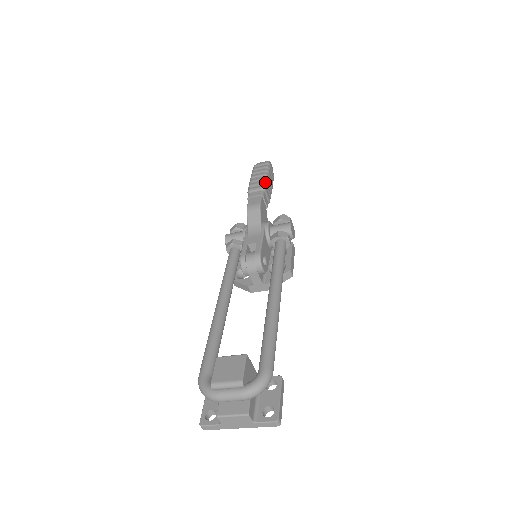
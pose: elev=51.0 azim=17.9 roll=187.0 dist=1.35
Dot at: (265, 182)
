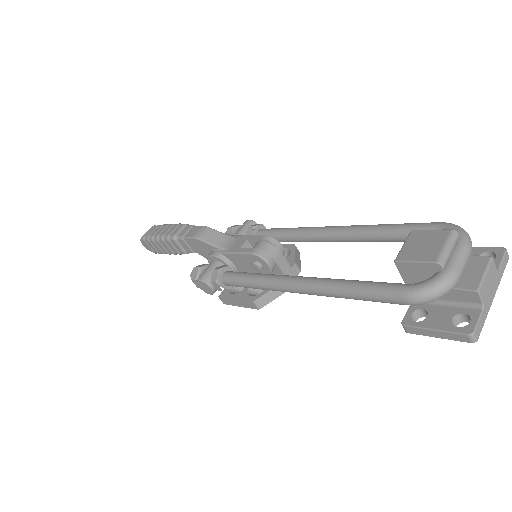
Dot at: (179, 223)
